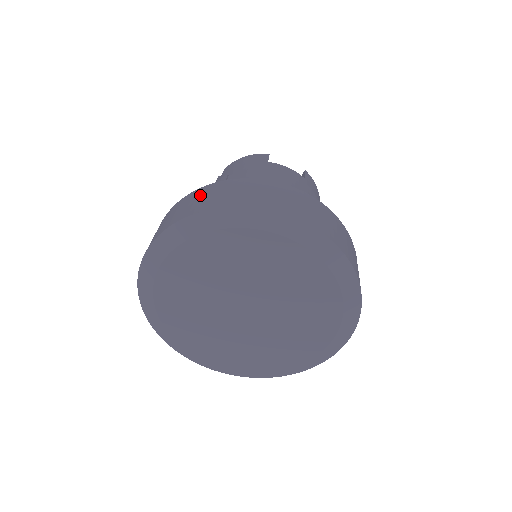
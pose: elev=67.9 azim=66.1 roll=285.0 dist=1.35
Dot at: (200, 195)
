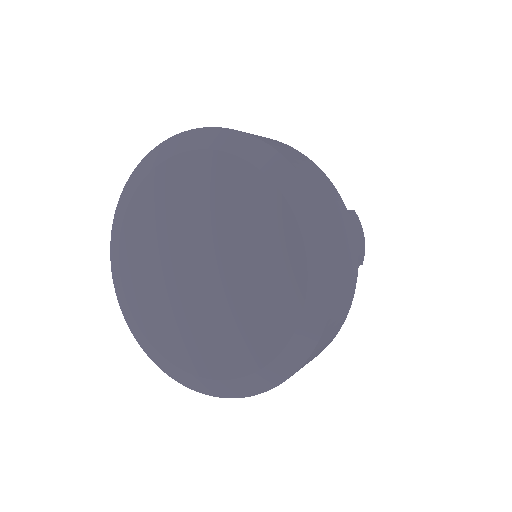
Dot at: occluded
